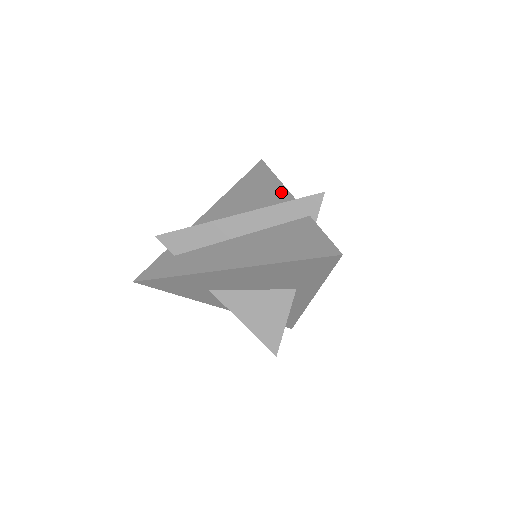
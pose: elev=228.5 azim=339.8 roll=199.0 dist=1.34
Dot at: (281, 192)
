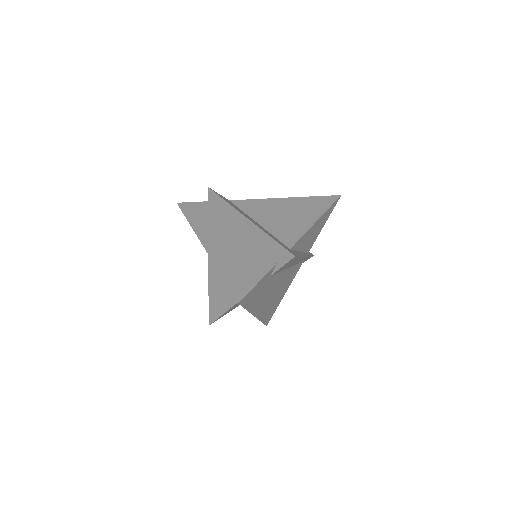
Dot at: (301, 230)
